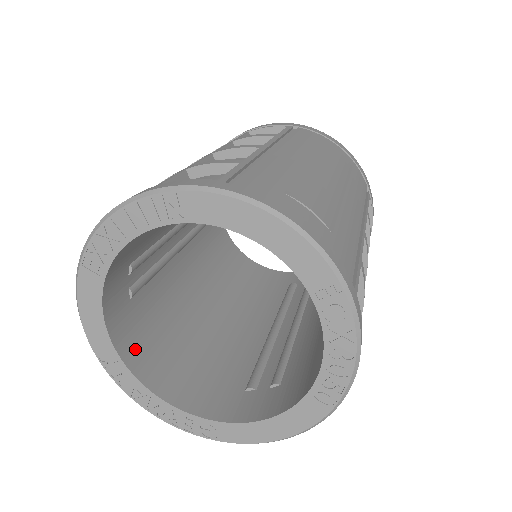
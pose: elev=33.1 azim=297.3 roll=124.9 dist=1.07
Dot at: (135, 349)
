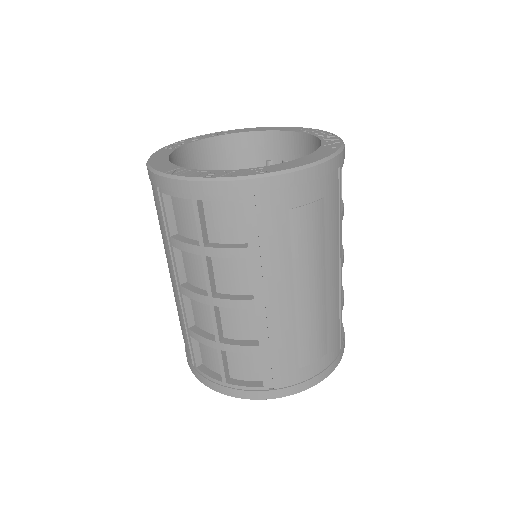
Dot at: occluded
